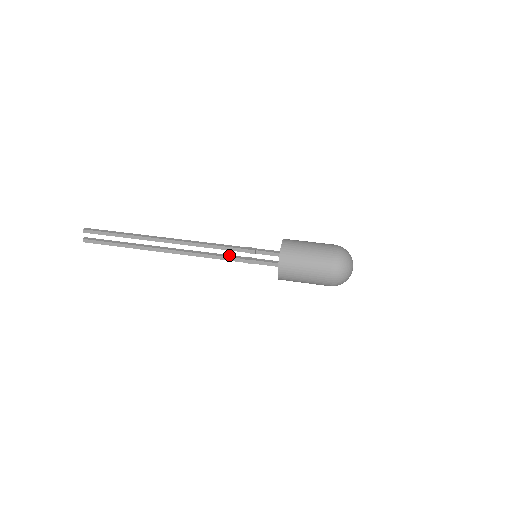
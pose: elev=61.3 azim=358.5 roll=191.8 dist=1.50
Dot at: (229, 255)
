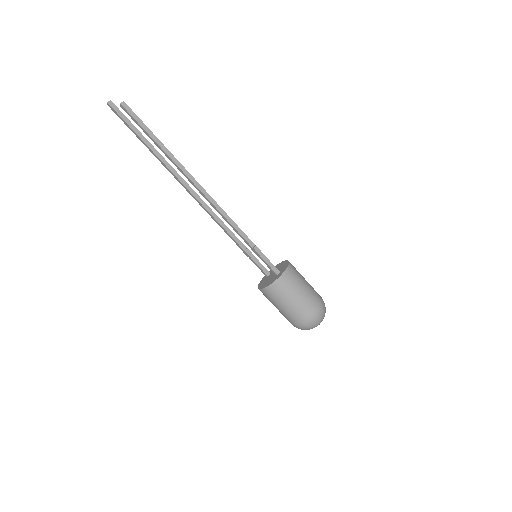
Dot at: (244, 234)
